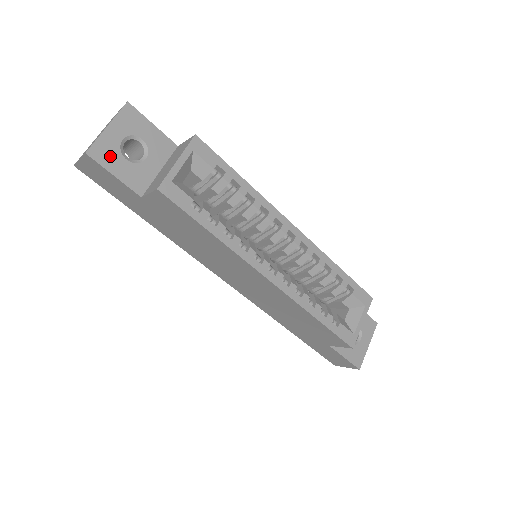
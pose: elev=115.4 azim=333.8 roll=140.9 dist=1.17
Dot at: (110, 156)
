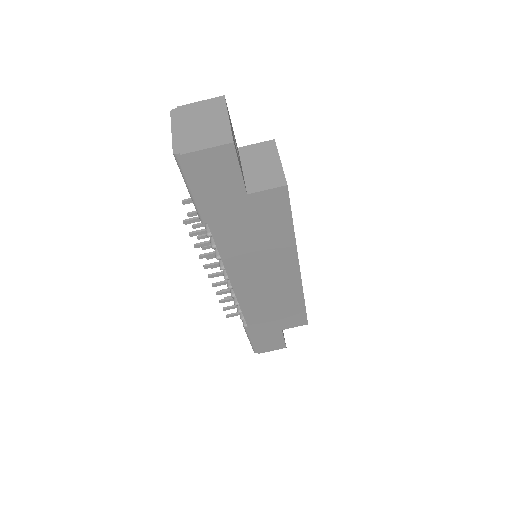
Dot at: occluded
